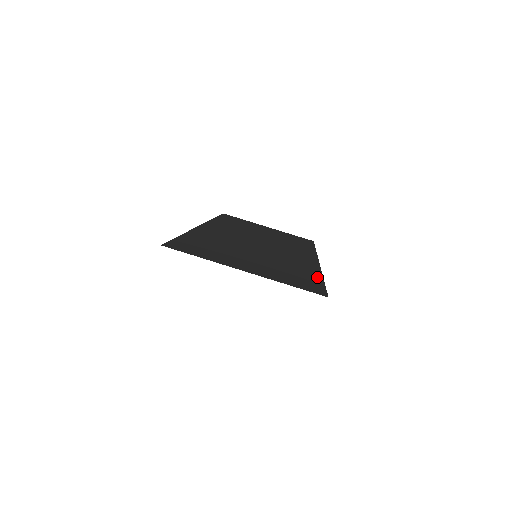
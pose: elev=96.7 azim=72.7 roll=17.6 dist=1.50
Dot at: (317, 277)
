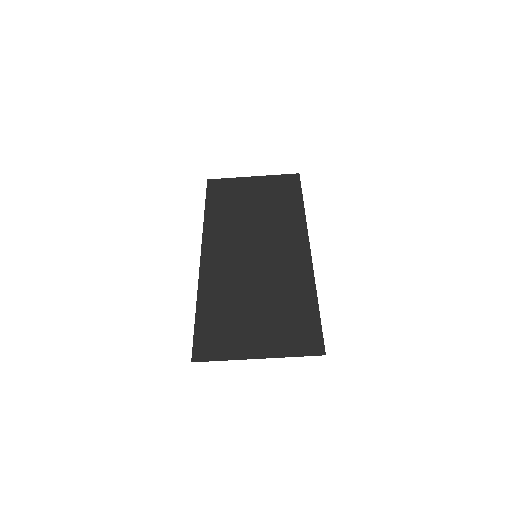
Dot at: (313, 306)
